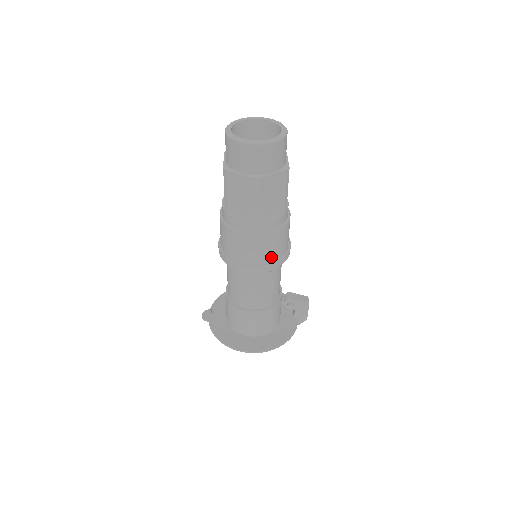
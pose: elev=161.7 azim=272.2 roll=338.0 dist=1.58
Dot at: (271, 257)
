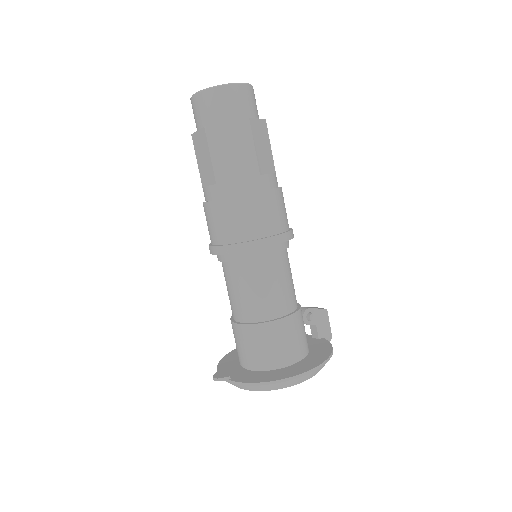
Dot at: (282, 224)
